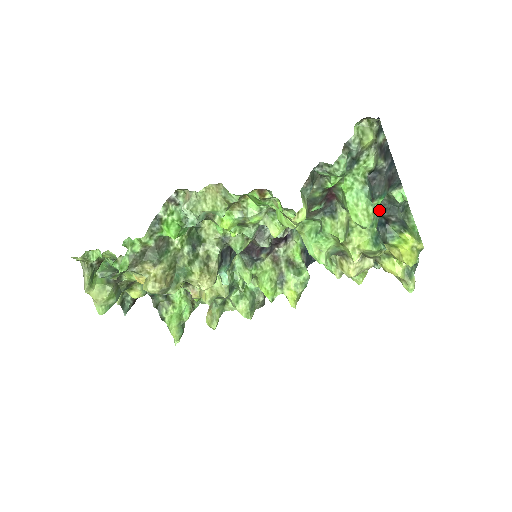
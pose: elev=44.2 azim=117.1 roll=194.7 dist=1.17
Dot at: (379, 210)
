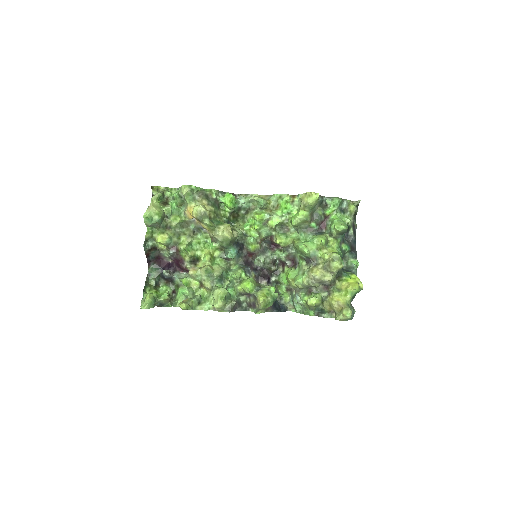
Dot at: occluded
